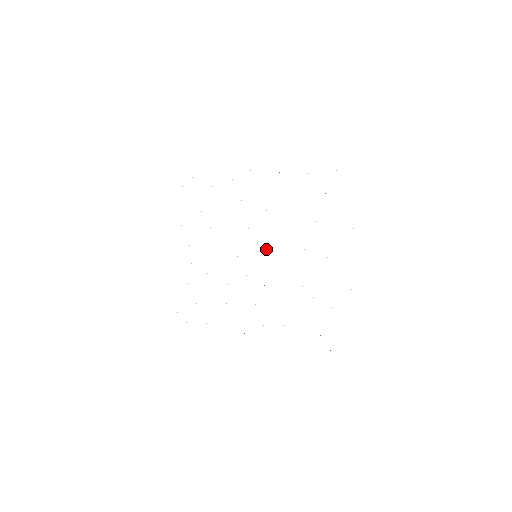
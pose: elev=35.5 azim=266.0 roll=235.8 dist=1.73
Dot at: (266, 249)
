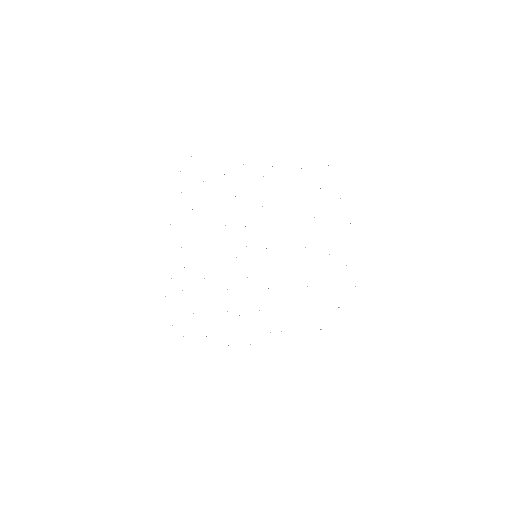
Dot at: (266, 248)
